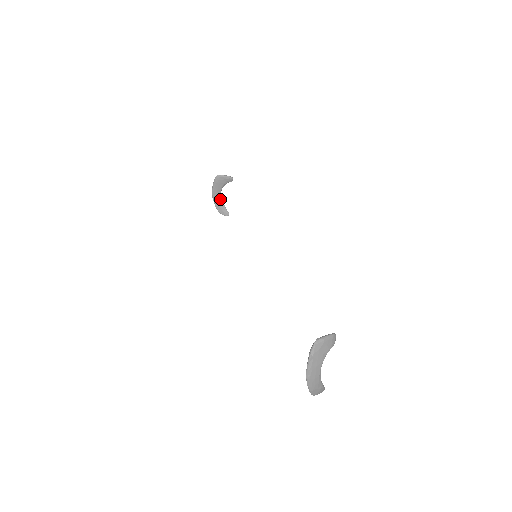
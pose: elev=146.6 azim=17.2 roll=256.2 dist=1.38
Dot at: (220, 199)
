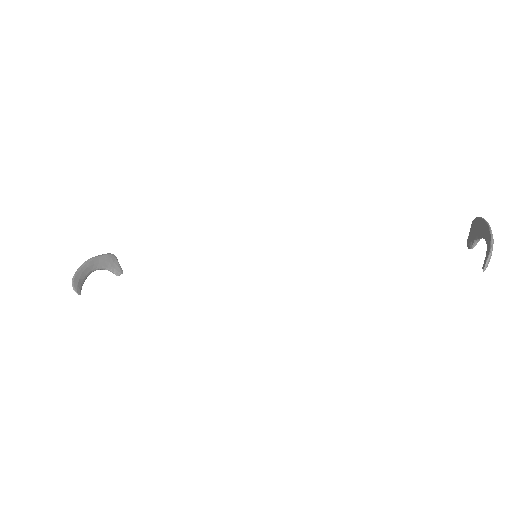
Dot at: (88, 273)
